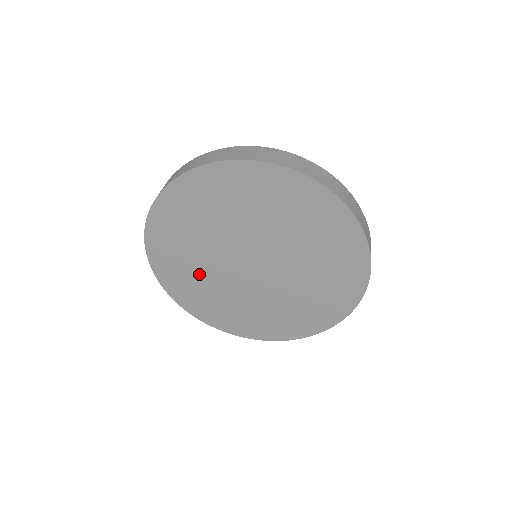
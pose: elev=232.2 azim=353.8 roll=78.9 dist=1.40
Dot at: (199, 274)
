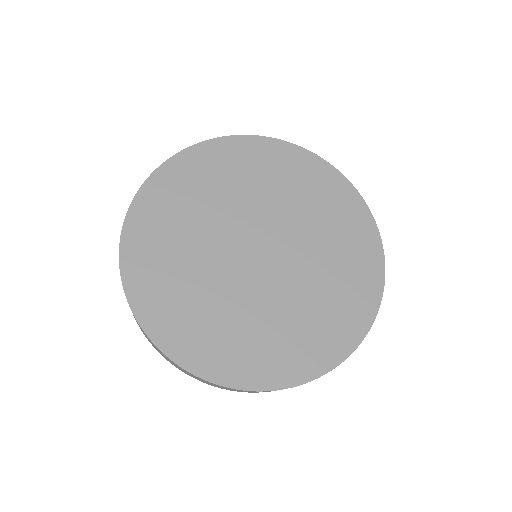
Dot at: (197, 292)
